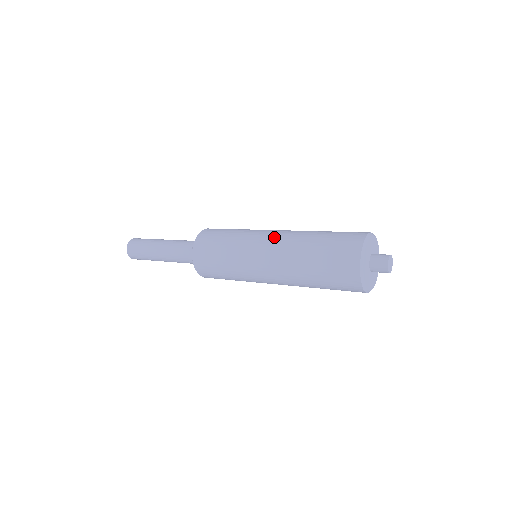
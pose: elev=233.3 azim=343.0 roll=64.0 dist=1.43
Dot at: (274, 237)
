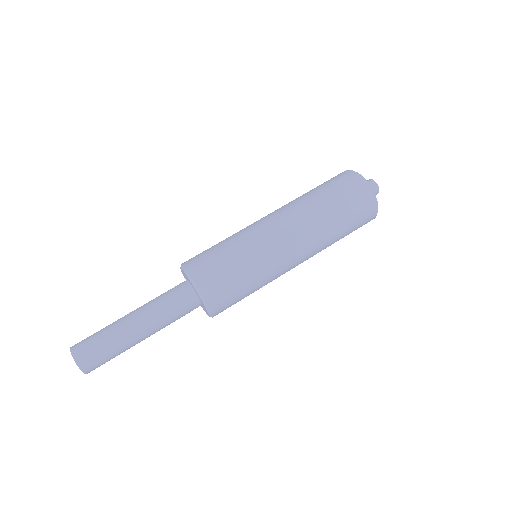
Dot at: (274, 214)
